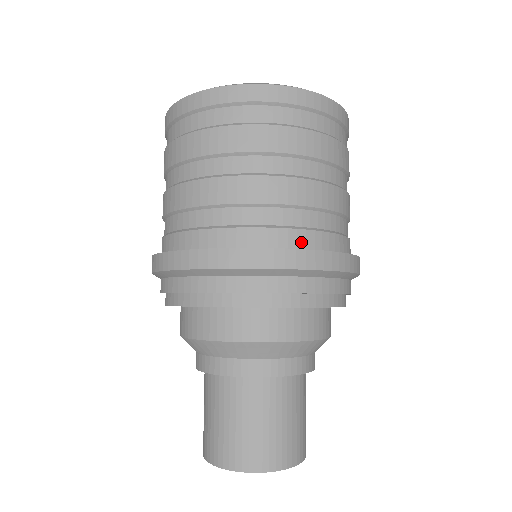
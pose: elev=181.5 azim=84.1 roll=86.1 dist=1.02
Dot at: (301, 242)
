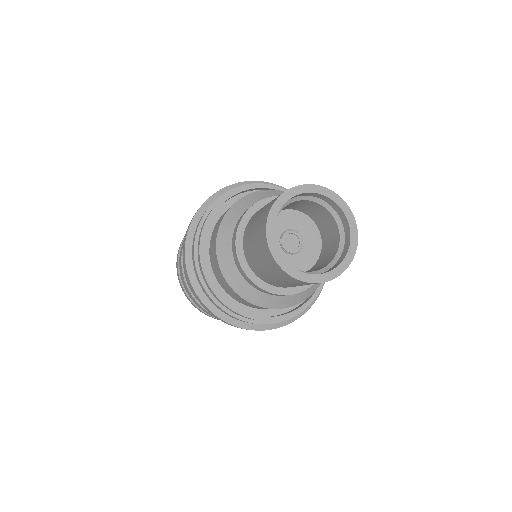
Dot at: occluded
